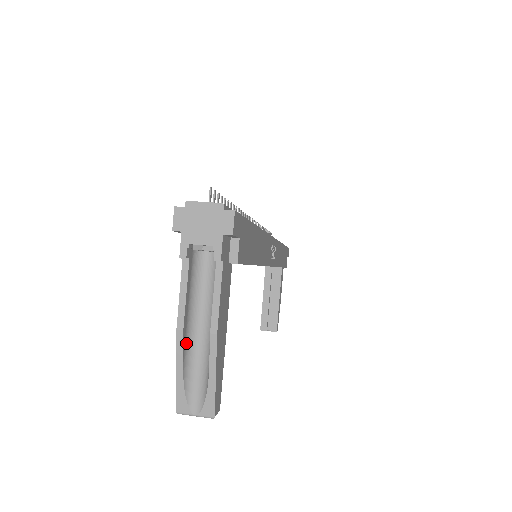
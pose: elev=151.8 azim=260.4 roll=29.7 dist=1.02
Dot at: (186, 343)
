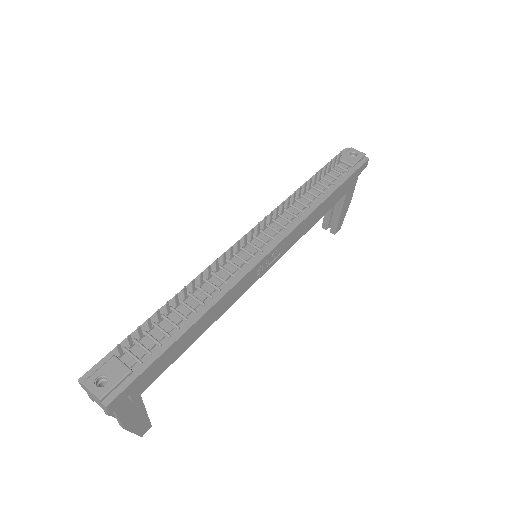
Dot at: occluded
